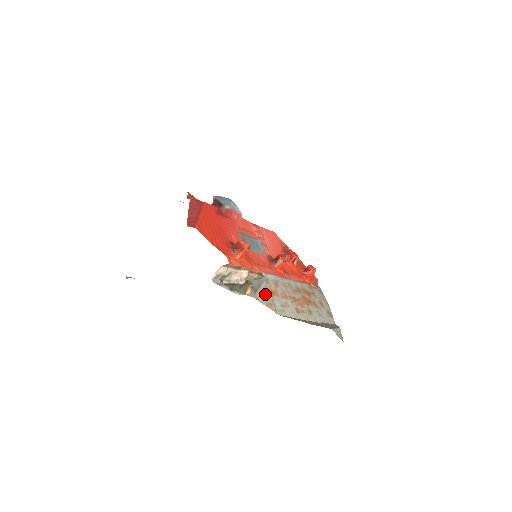
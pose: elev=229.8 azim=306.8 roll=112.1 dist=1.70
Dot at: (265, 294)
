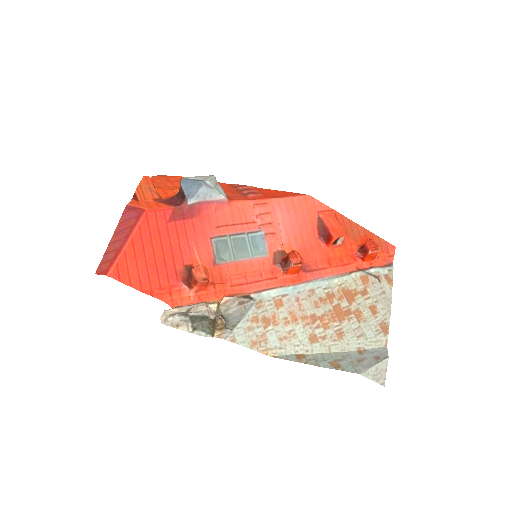
Dot at: (251, 327)
